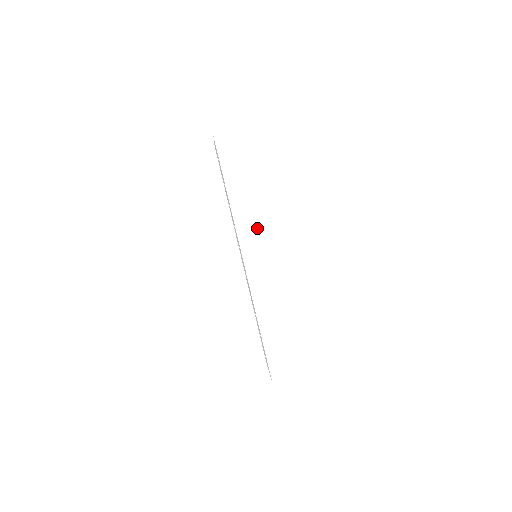
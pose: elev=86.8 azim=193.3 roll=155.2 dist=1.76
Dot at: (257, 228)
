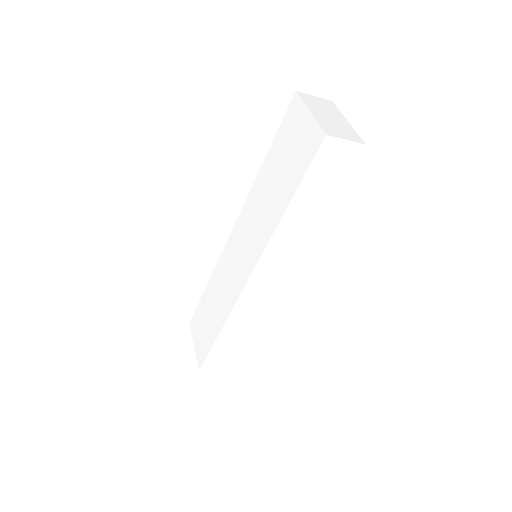
Dot at: (287, 256)
